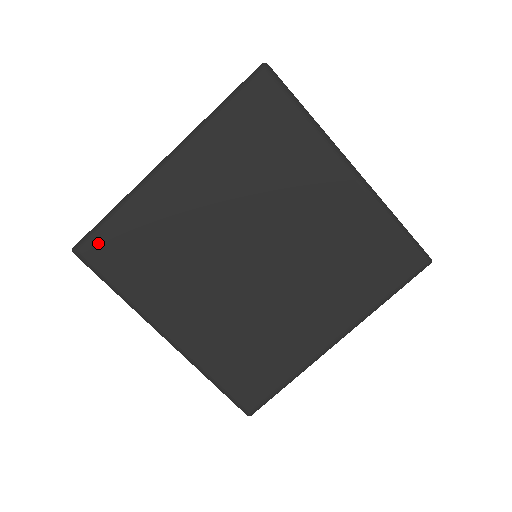
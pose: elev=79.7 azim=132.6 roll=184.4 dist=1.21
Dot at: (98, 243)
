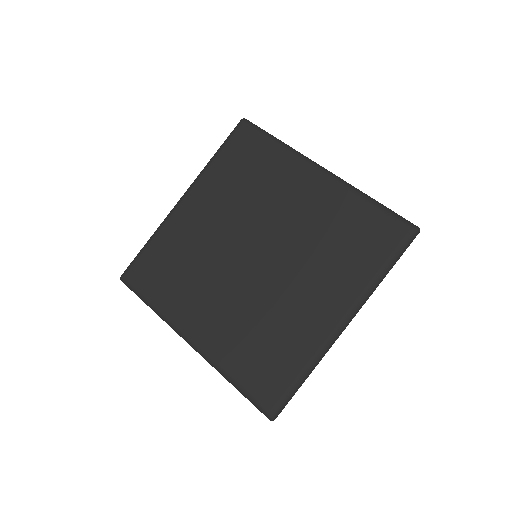
Dot at: (136, 267)
